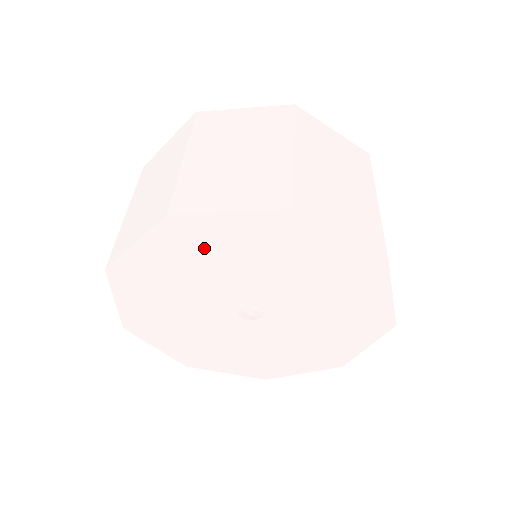
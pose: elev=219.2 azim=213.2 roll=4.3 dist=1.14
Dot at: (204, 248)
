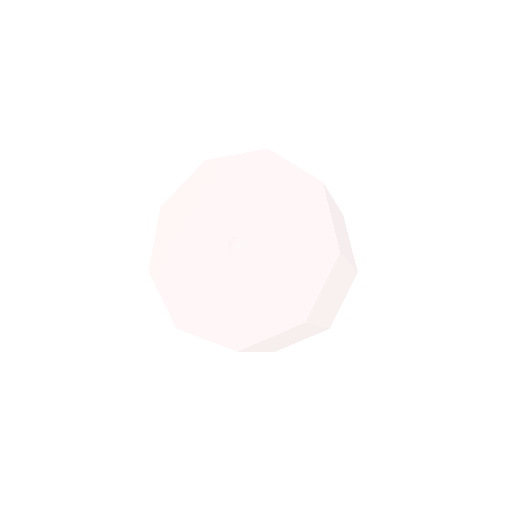
Dot at: (263, 179)
